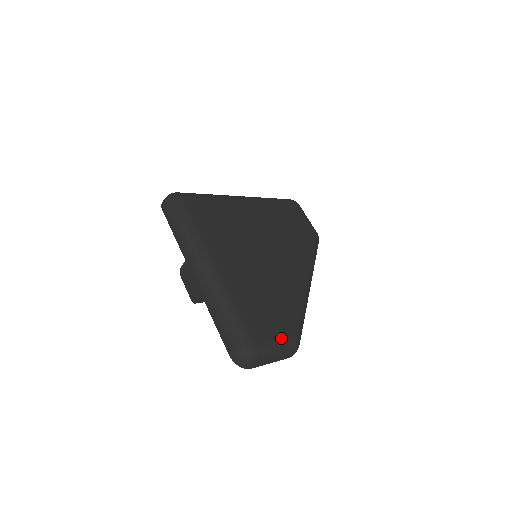
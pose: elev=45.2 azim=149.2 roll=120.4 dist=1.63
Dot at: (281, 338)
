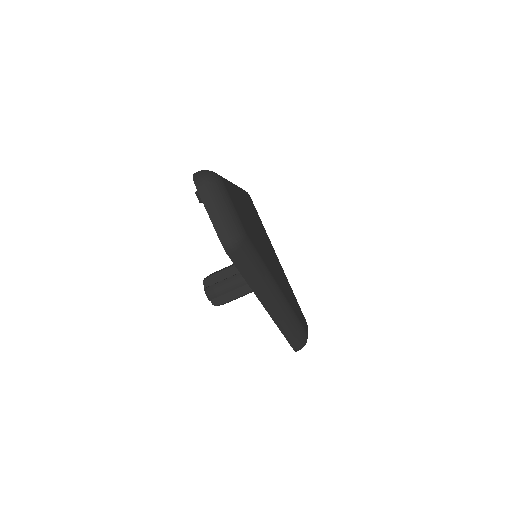
Dot at: (237, 214)
